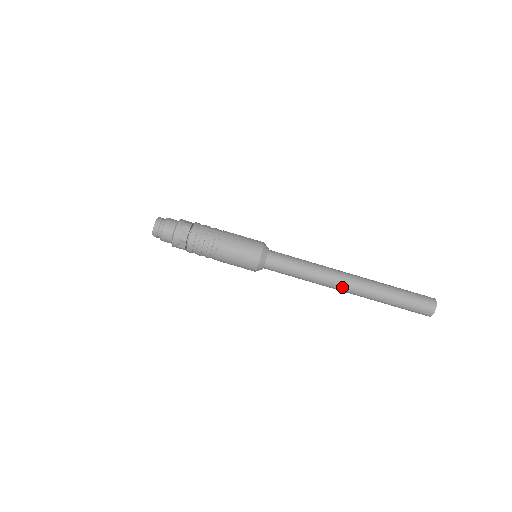
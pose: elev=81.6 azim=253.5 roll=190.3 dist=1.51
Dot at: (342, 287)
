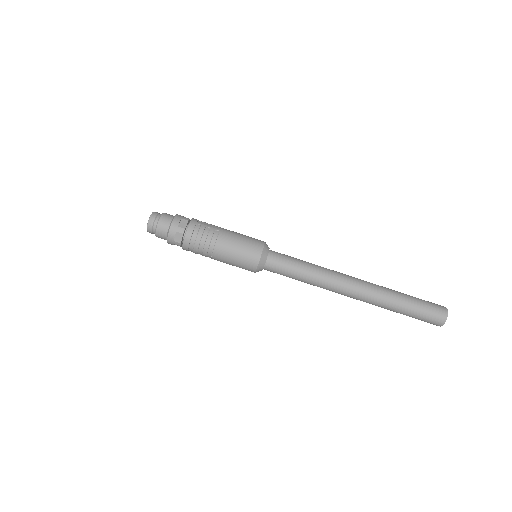
Dot at: (348, 289)
